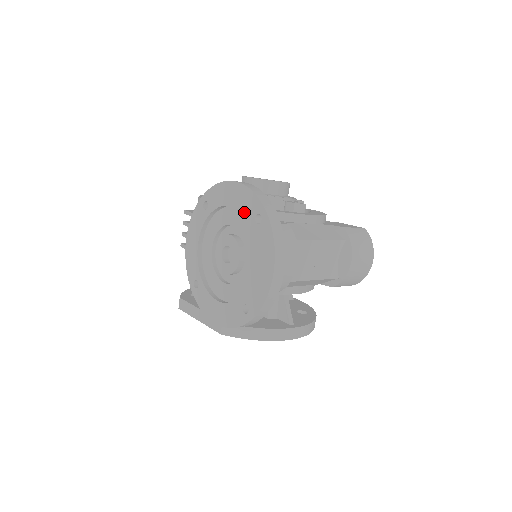
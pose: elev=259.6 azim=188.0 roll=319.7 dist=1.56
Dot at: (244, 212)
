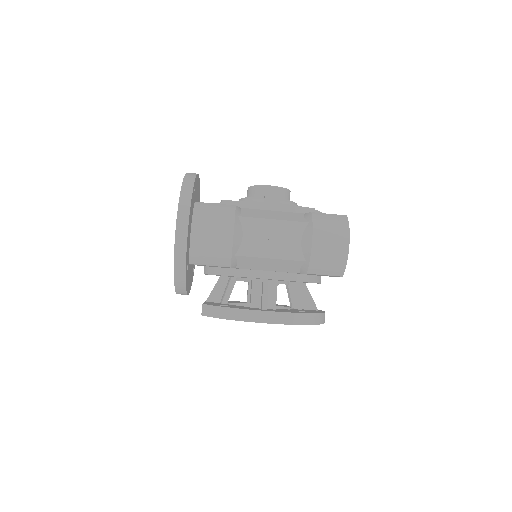
Dot at: occluded
